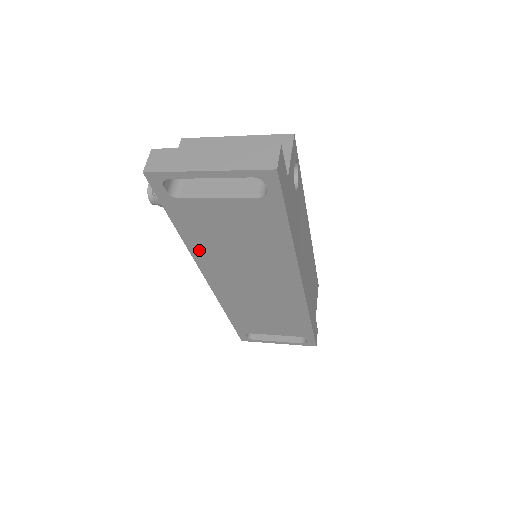
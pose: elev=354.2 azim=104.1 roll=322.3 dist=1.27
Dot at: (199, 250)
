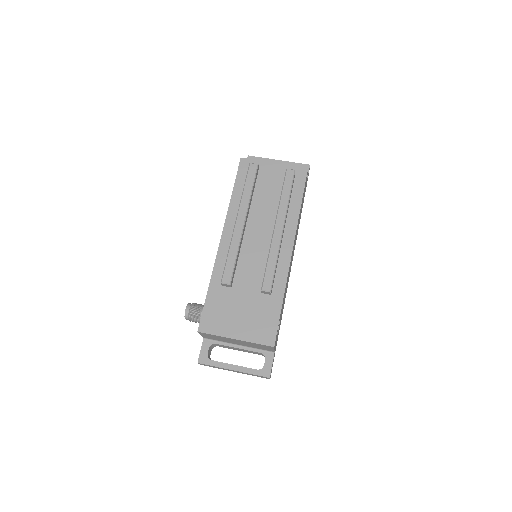
Dot at: occluded
